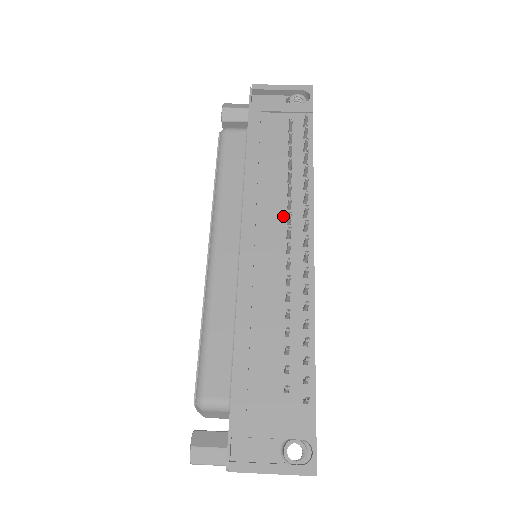
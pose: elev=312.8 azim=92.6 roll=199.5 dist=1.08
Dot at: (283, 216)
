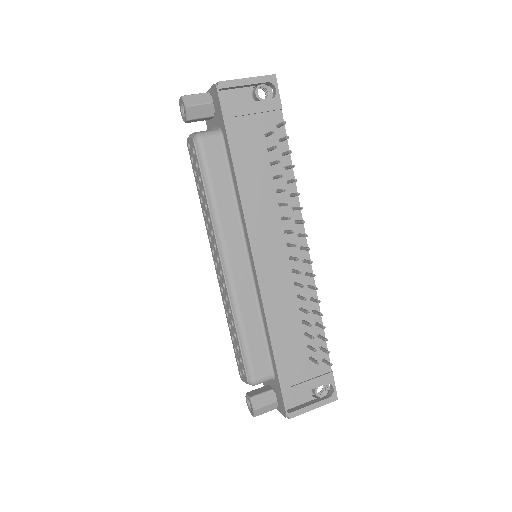
Dot at: (280, 227)
